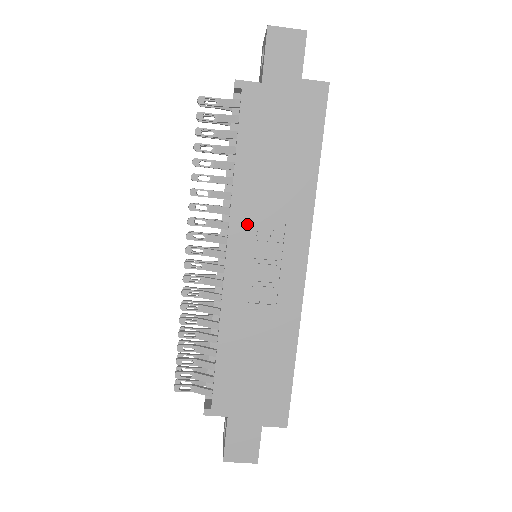
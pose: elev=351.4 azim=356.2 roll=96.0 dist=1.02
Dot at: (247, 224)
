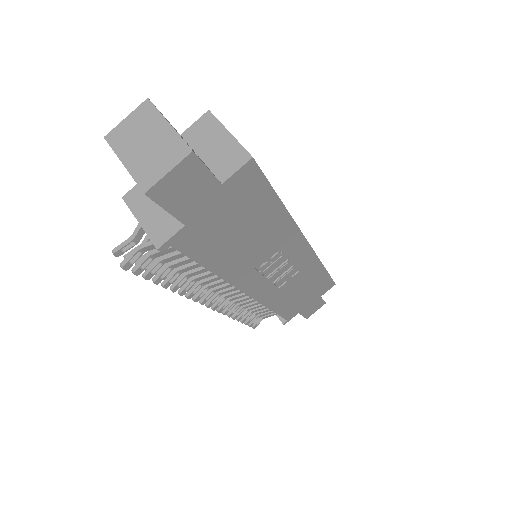
Dot at: (249, 275)
